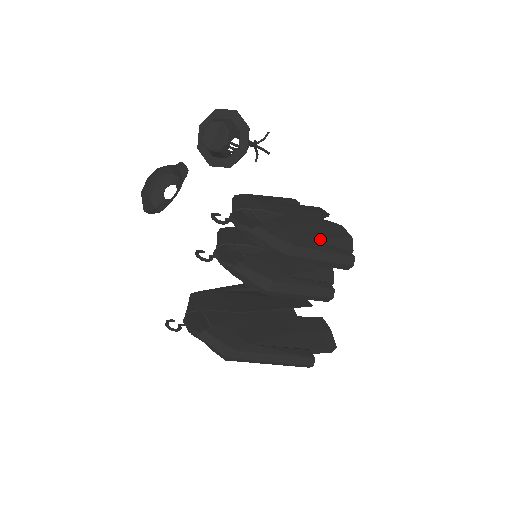
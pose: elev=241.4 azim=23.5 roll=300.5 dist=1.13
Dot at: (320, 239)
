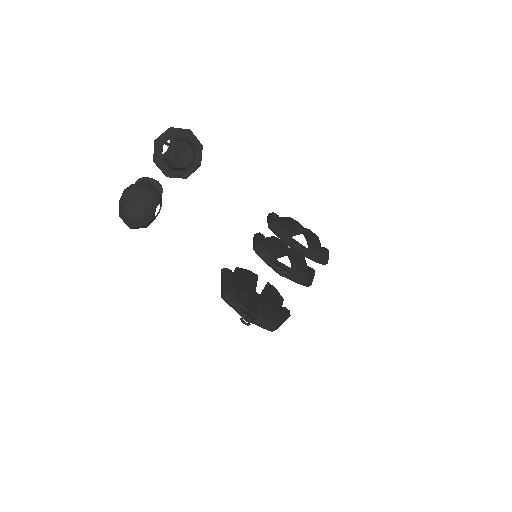
Dot at: (320, 245)
